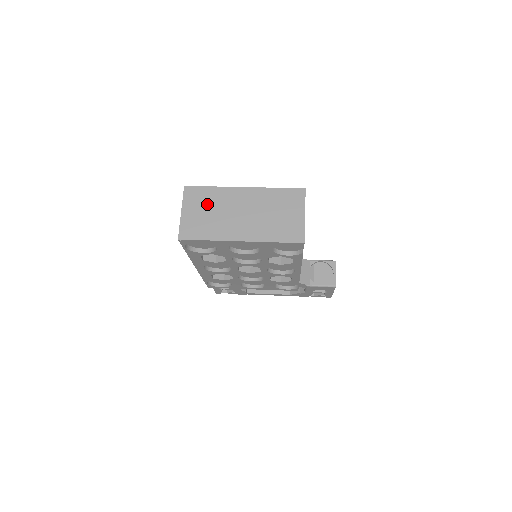
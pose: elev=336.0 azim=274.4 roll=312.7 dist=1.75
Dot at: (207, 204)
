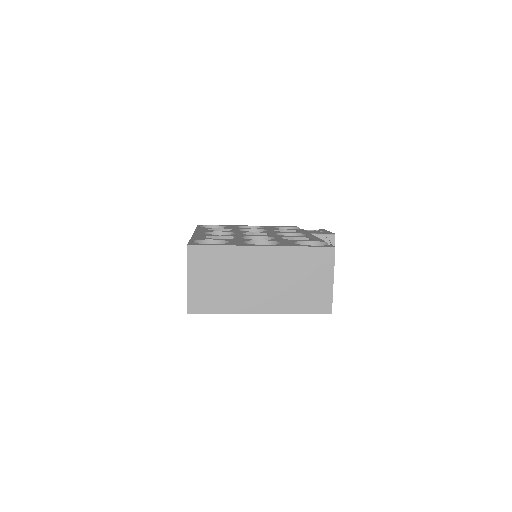
Dot at: (218, 269)
